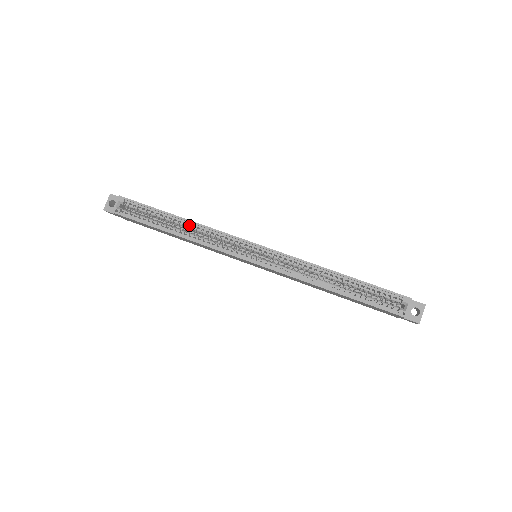
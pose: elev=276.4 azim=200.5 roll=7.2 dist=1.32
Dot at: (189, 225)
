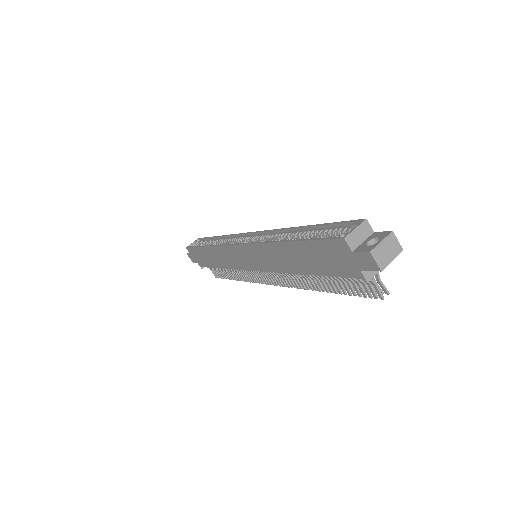
Dot at: occluded
